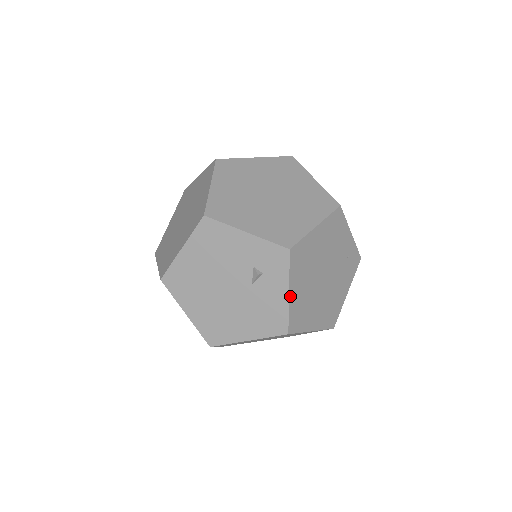
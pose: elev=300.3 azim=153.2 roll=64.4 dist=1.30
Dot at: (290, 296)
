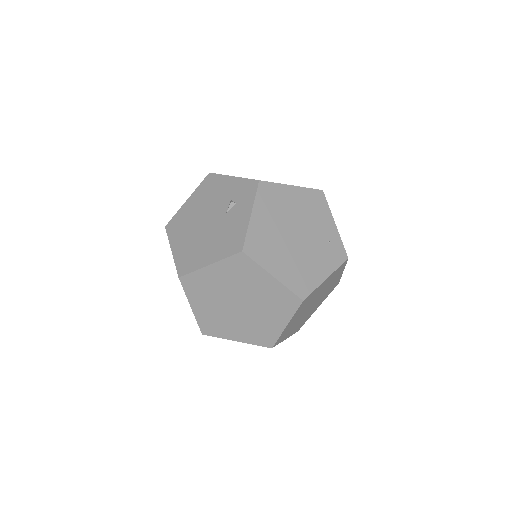
Dot at: (252, 218)
